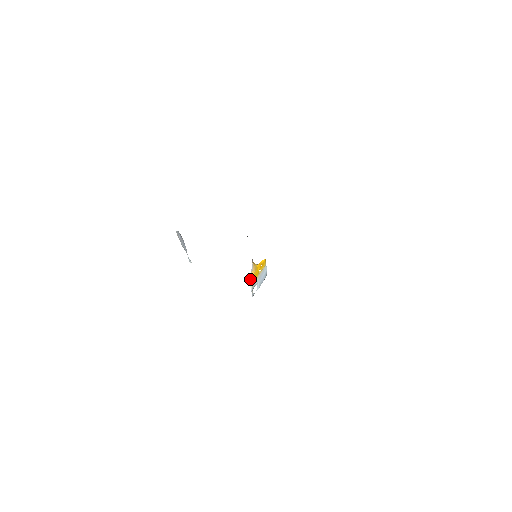
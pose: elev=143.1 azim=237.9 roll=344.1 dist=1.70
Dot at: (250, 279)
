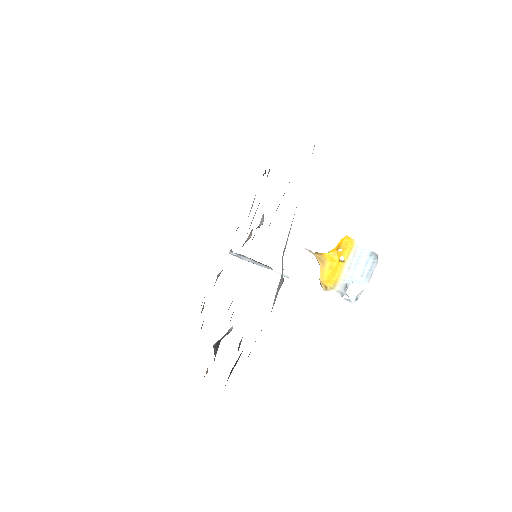
Dot at: (321, 281)
